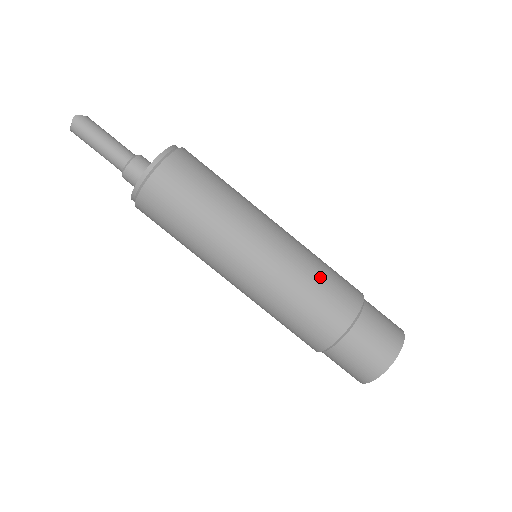
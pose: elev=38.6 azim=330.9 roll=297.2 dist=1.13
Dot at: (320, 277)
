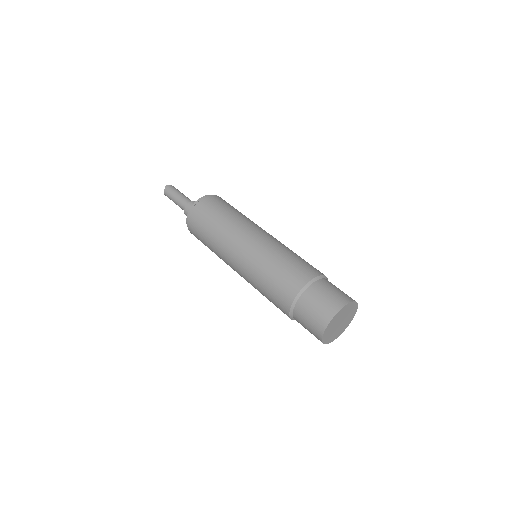
Dot at: (290, 256)
